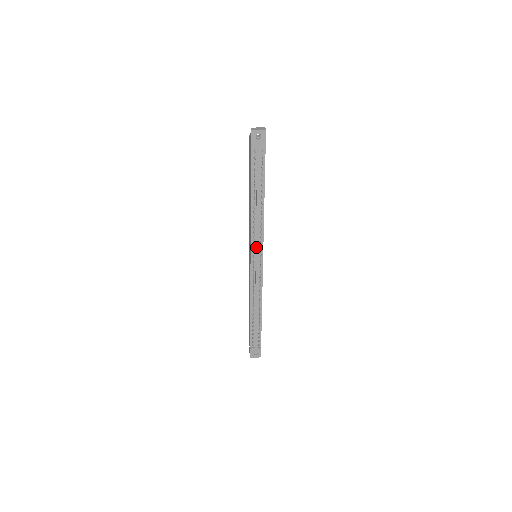
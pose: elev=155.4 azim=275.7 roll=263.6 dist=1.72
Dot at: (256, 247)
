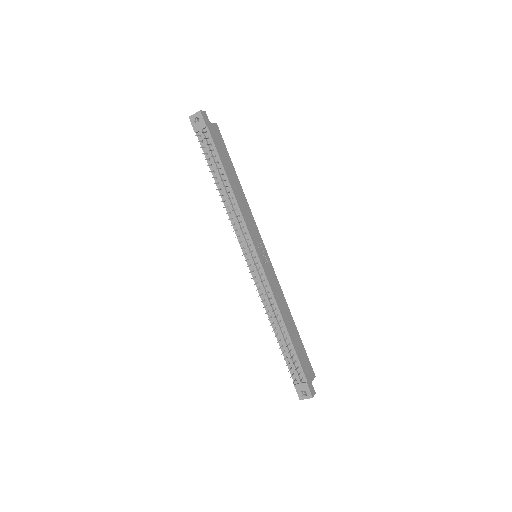
Dot at: (243, 241)
